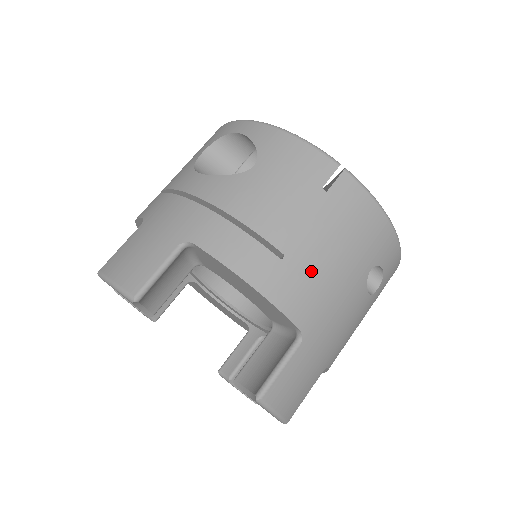
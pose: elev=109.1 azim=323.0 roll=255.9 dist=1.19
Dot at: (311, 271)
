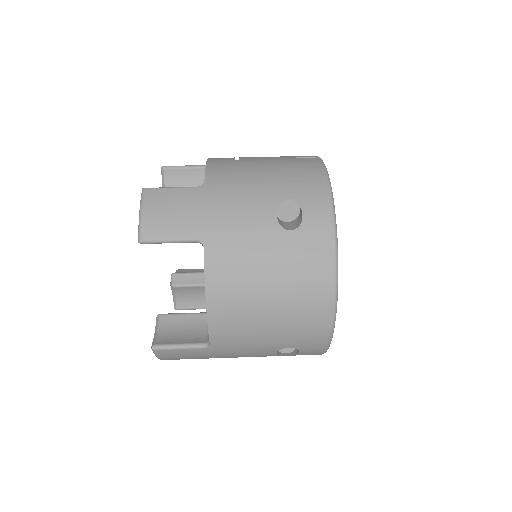
Dot at: (244, 168)
